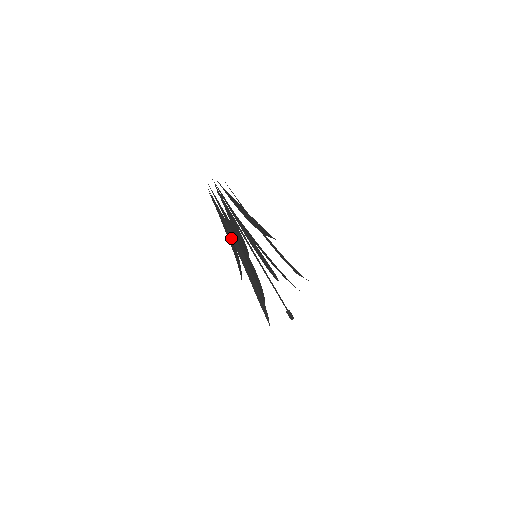
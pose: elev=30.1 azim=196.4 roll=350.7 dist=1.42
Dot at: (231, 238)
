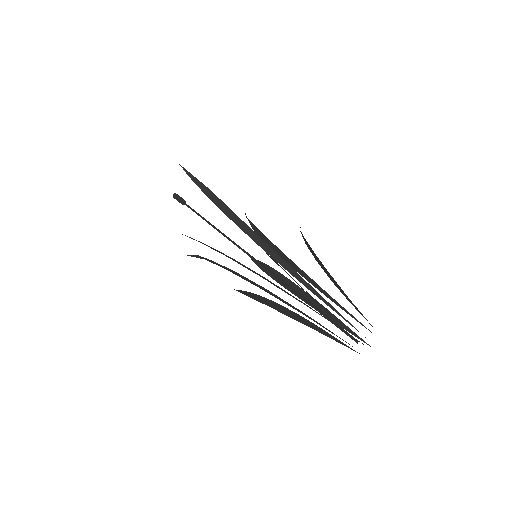
Dot at: occluded
